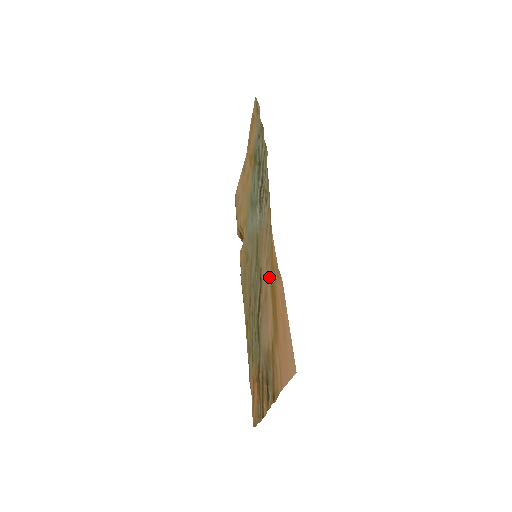
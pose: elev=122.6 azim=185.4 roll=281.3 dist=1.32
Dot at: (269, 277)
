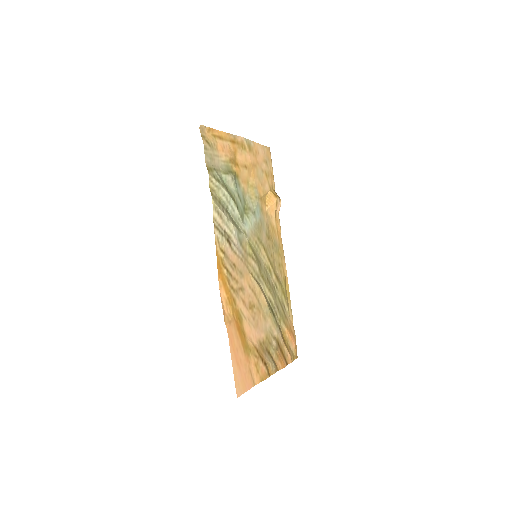
Dot at: (240, 305)
